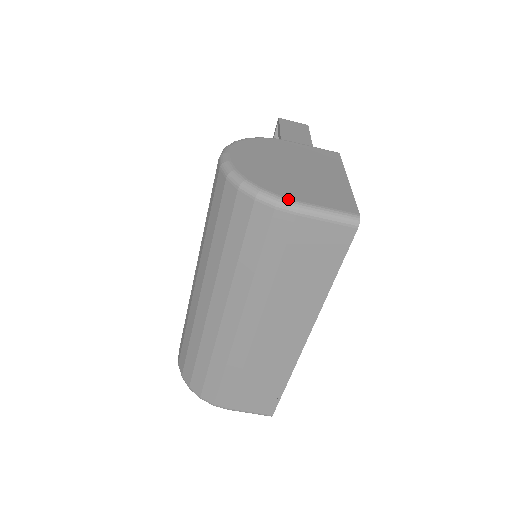
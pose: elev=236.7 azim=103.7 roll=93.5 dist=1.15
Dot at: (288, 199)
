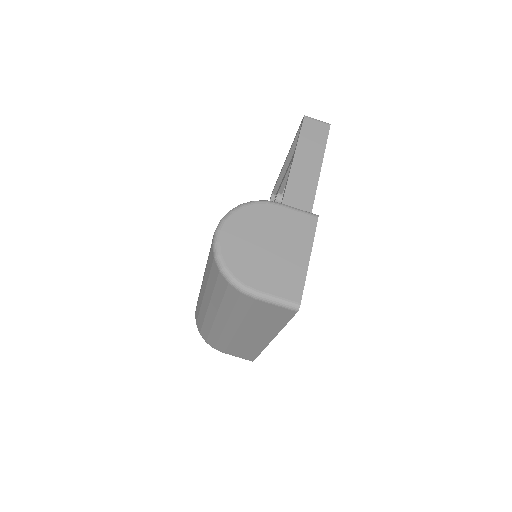
Dot at: (250, 288)
